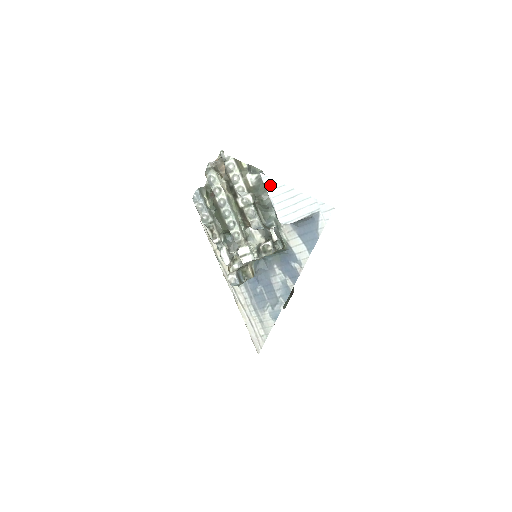
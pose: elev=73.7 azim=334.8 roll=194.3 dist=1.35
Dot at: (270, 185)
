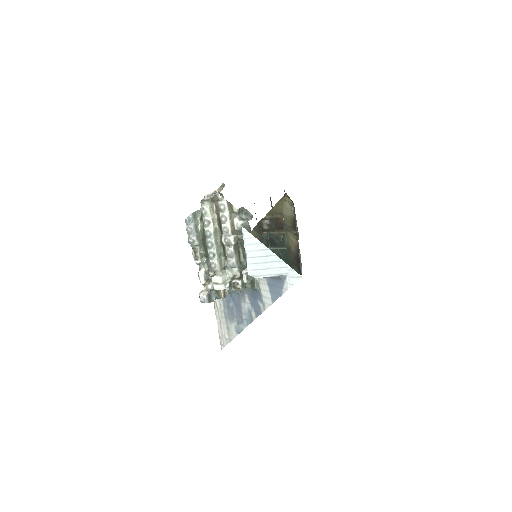
Dot at: (248, 240)
